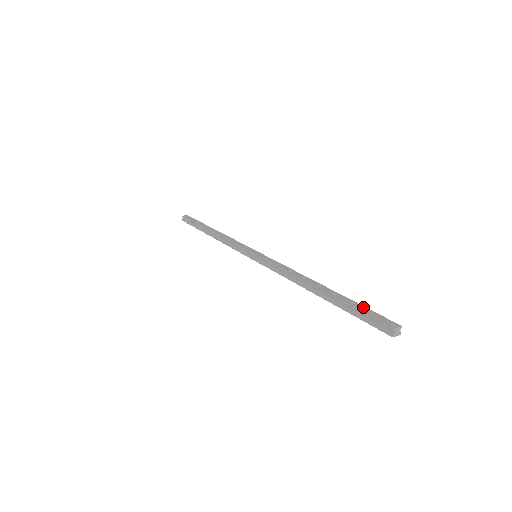
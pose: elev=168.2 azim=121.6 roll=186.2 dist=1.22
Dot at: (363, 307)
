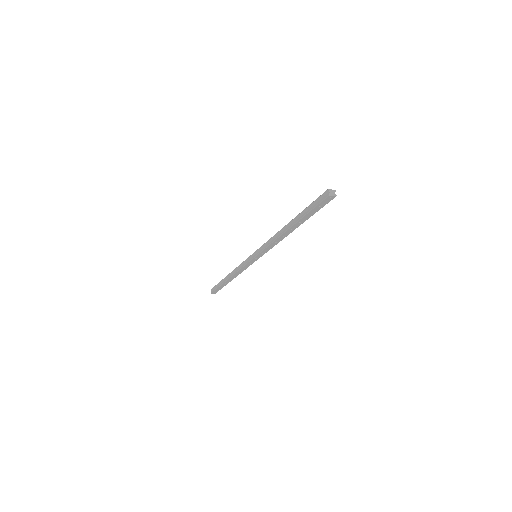
Dot at: occluded
